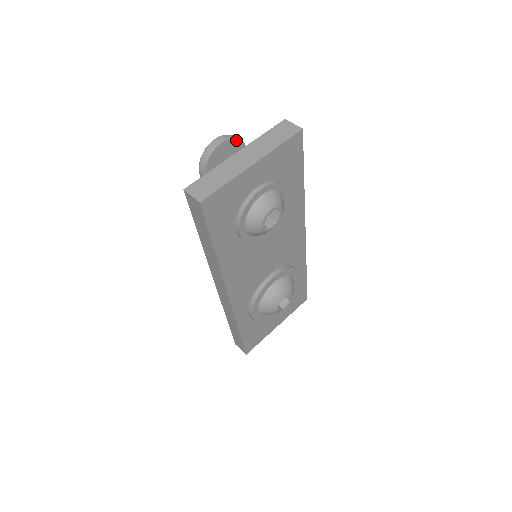
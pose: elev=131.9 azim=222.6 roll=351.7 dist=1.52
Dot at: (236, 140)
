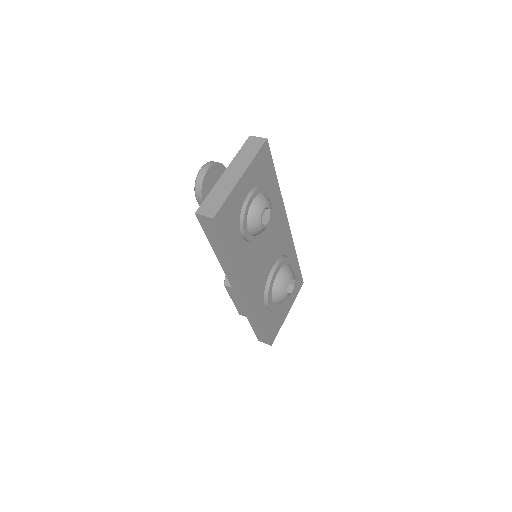
Dot at: (217, 164)
